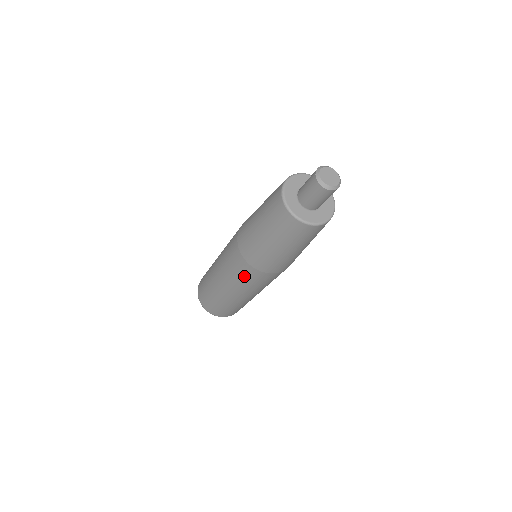
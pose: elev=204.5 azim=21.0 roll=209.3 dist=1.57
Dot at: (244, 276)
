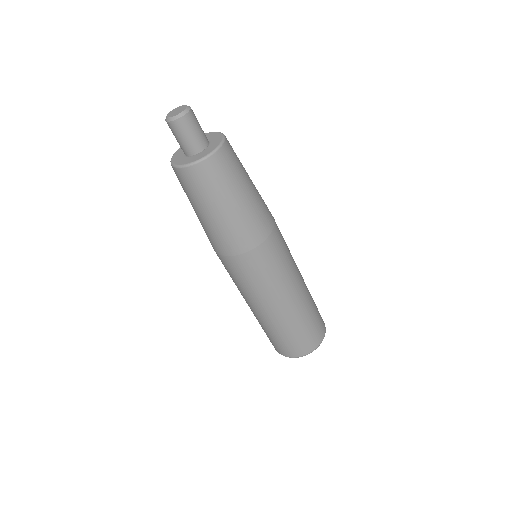
Dot at: (228, 271)
